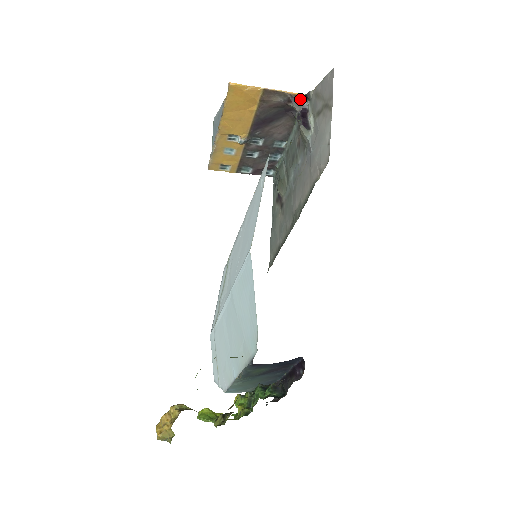
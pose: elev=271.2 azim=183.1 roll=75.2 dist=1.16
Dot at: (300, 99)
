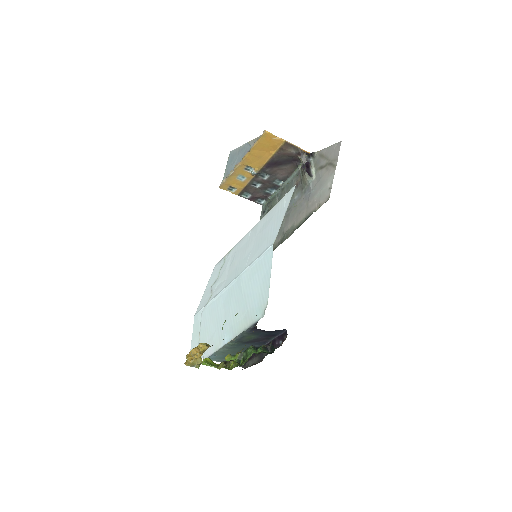
Dot at: (307, 155)
